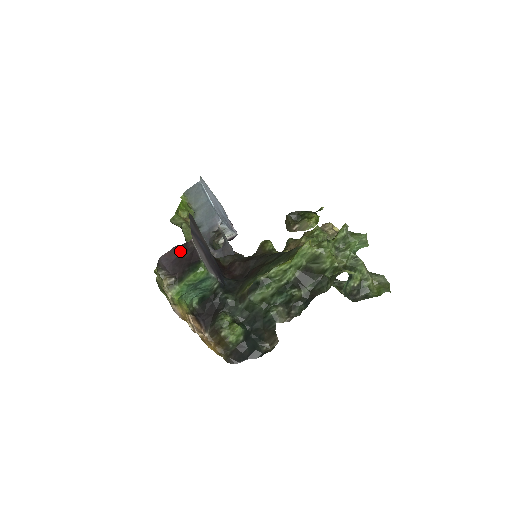
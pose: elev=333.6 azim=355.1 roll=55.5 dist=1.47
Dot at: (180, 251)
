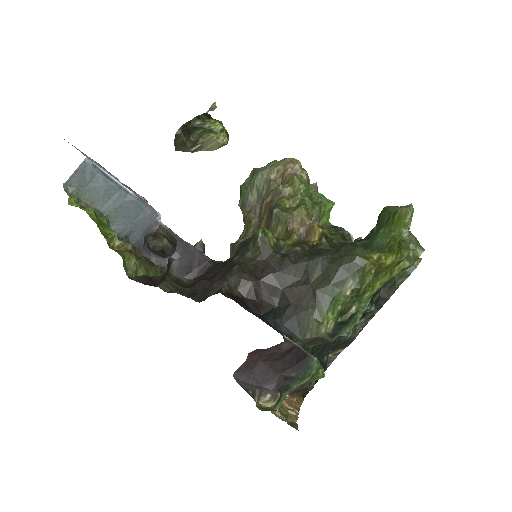
Dot at: (266, 356)
